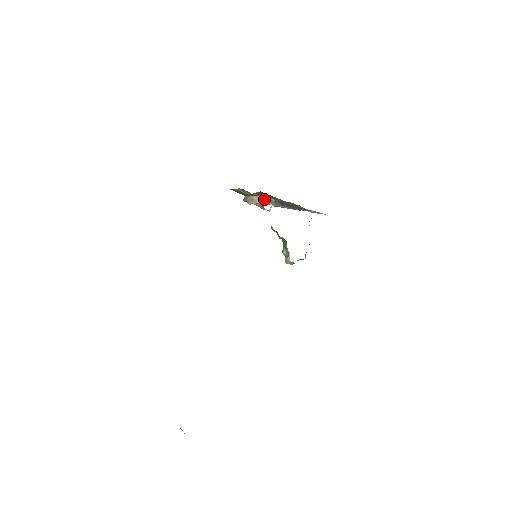
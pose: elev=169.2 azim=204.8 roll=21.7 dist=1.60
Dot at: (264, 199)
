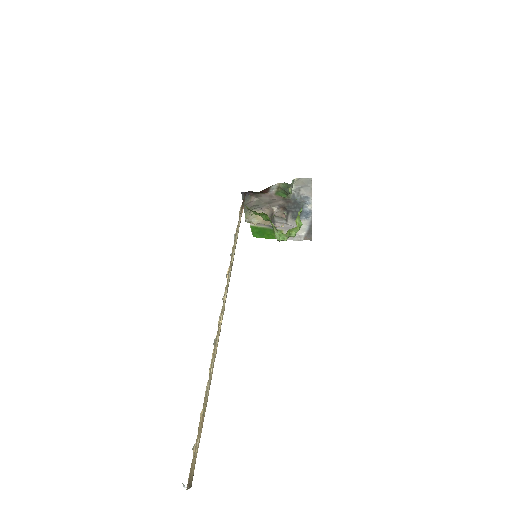
Dot at: (266, 212)
